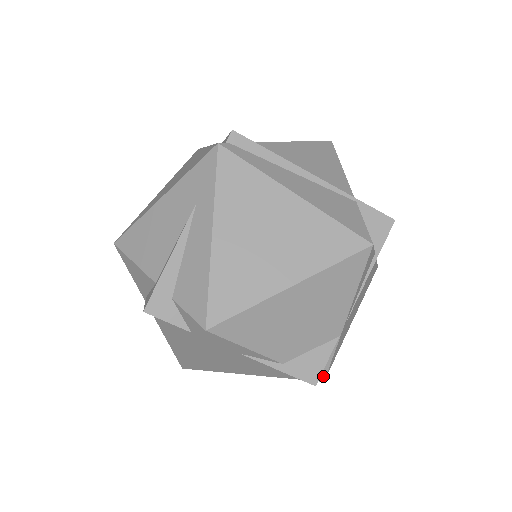
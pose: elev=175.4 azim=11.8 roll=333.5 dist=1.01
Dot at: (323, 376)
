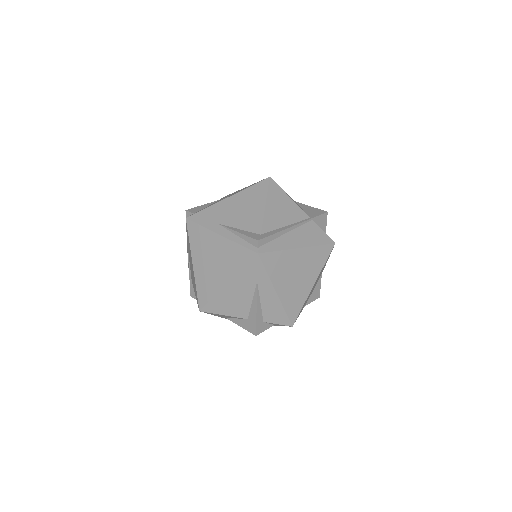
Dot at: occluded
